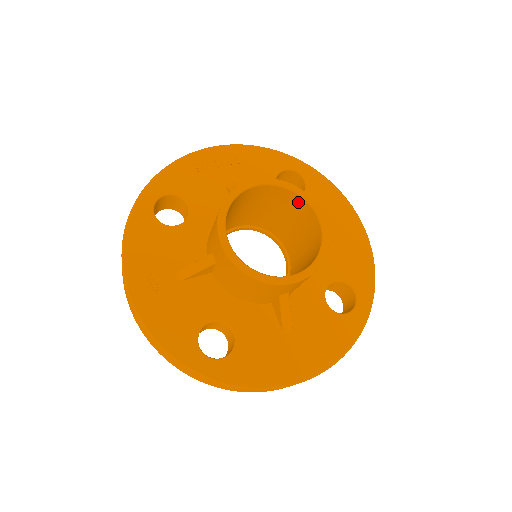
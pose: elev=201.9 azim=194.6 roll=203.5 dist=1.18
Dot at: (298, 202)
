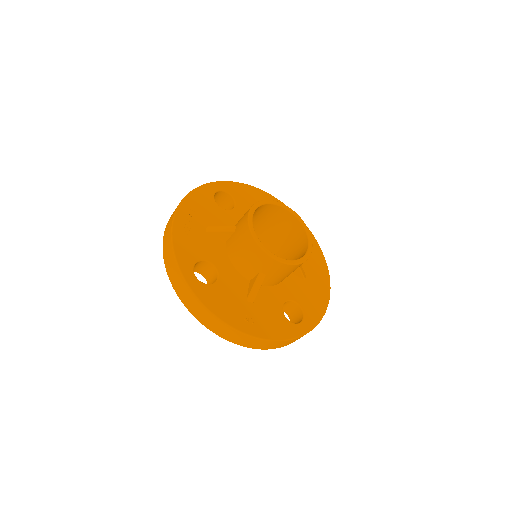
Dot at: (266, 208)
